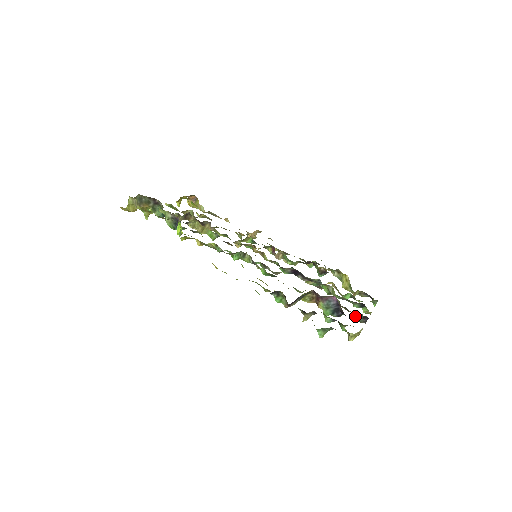
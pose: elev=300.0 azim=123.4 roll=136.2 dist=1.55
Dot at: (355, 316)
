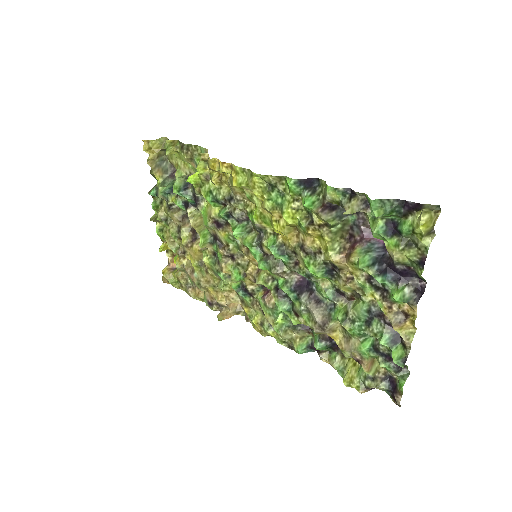
Dot at: (402, 287)
